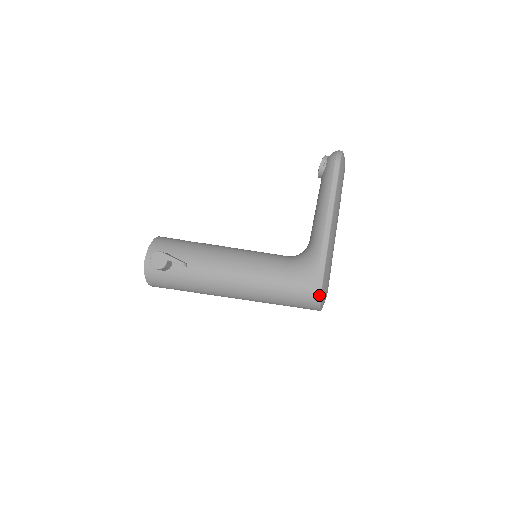
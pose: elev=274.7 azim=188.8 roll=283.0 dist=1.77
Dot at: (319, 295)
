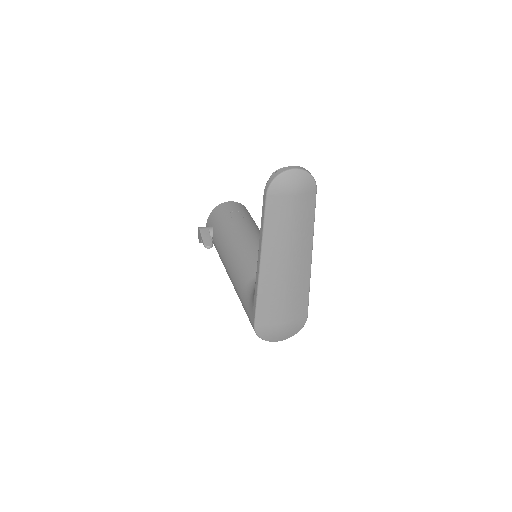
Dot at: (255, 332)
